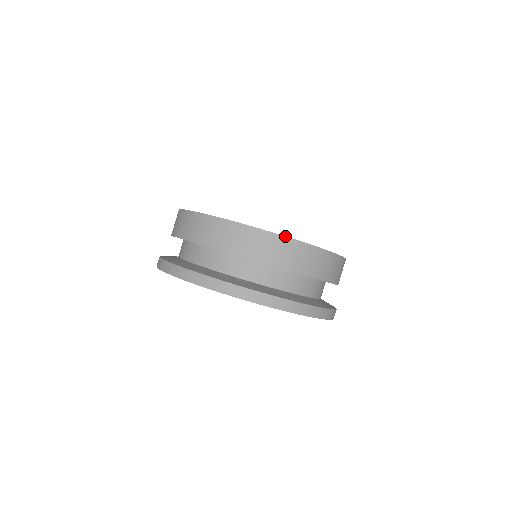
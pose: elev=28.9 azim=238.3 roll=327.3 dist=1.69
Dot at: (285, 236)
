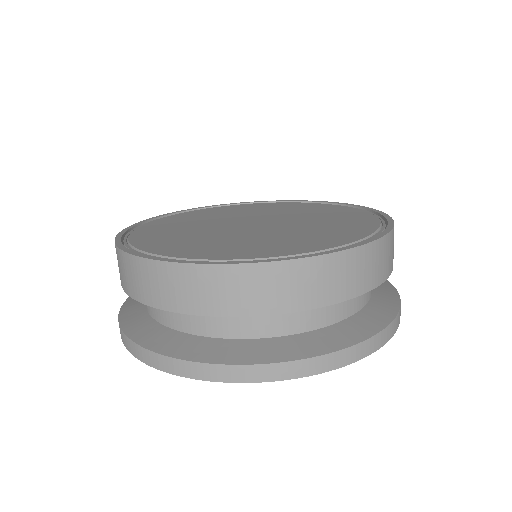
Dot at: (192, 263)
